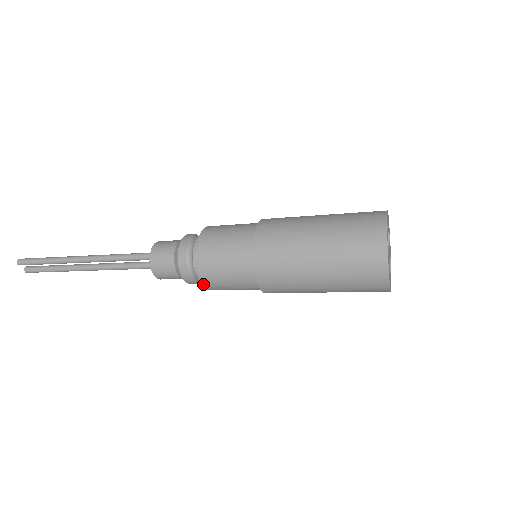
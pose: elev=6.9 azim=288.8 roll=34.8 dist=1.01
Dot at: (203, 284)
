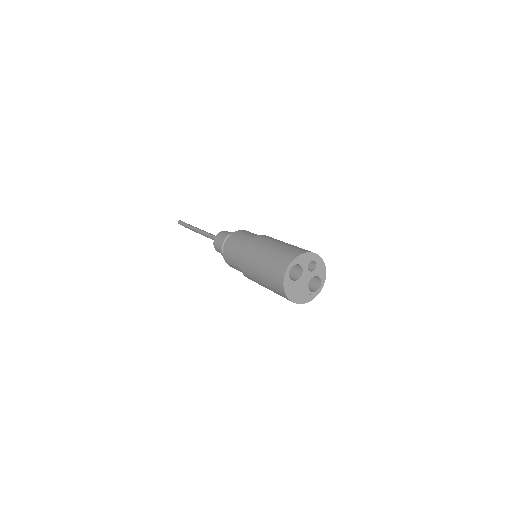
Dot at: occluded
